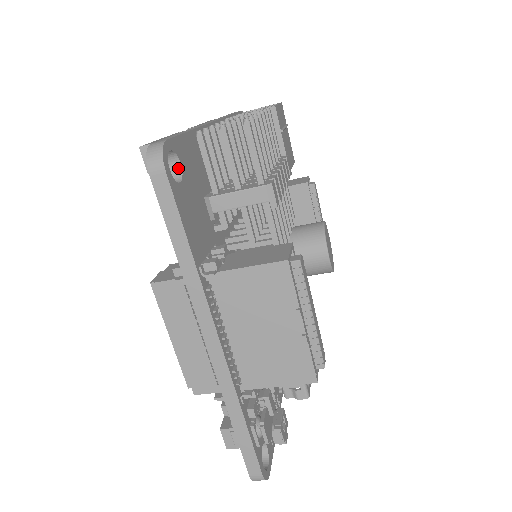
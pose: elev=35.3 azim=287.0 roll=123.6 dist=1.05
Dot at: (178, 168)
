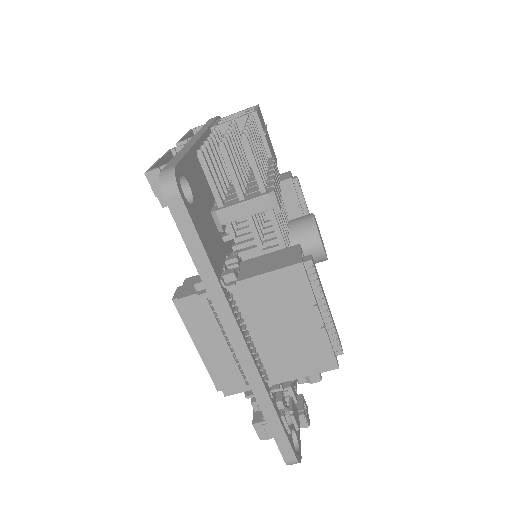
Dot at: (187, 189)
